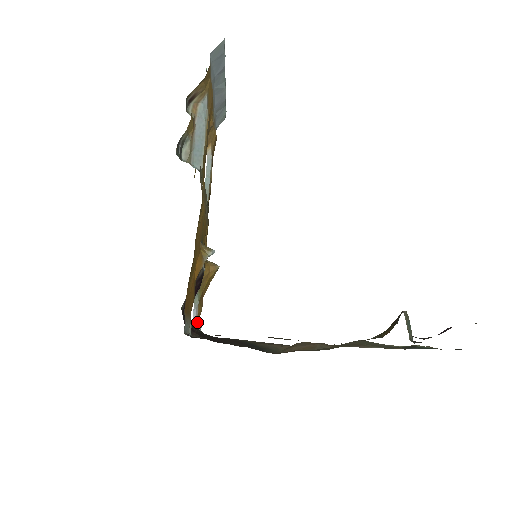
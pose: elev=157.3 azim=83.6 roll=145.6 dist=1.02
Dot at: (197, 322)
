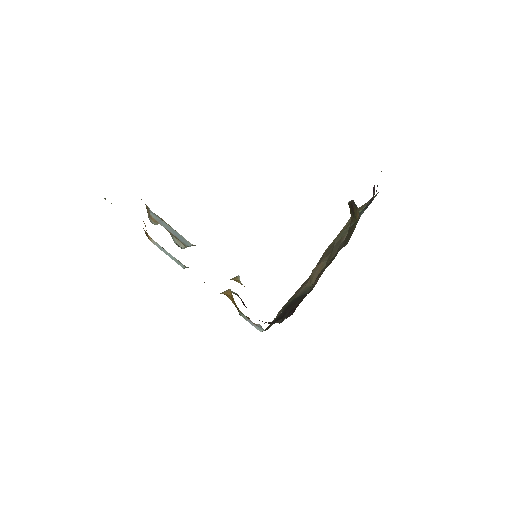
Dot at: (256, 325)
